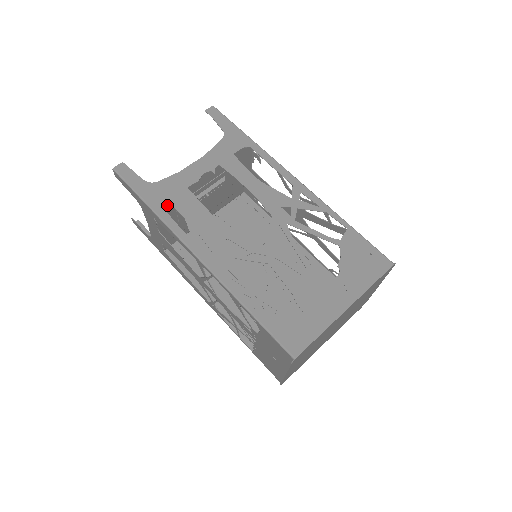
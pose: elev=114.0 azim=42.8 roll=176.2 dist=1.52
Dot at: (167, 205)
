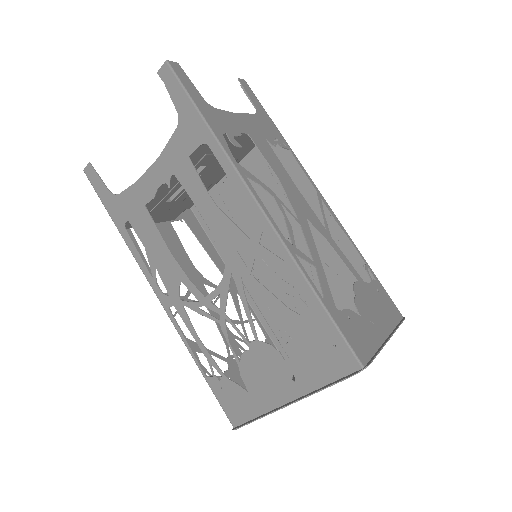
Dot at: occluded
